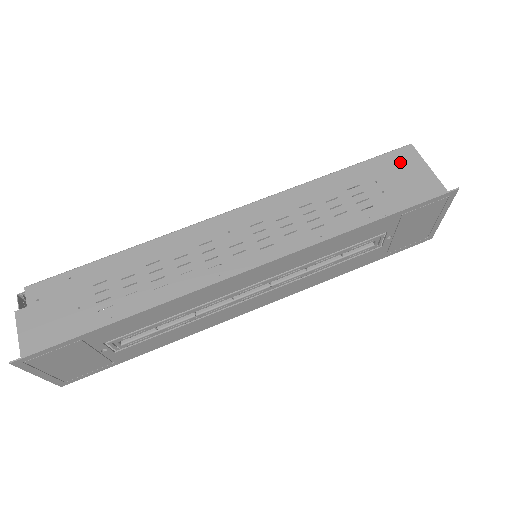
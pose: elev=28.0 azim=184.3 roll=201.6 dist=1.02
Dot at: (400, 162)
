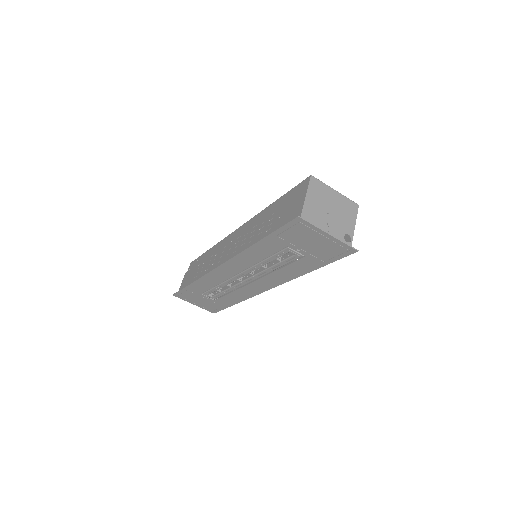
Dot at: (298, 192)
